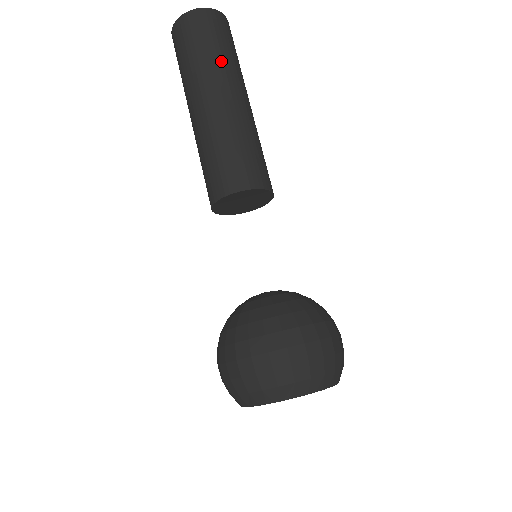
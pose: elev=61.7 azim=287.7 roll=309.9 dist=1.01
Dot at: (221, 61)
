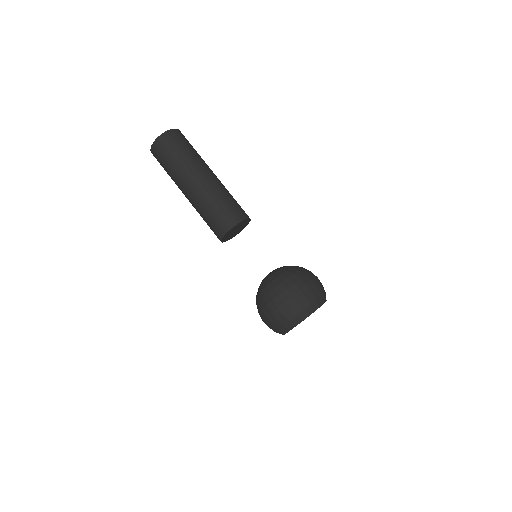
Dot at: (185, 162)
